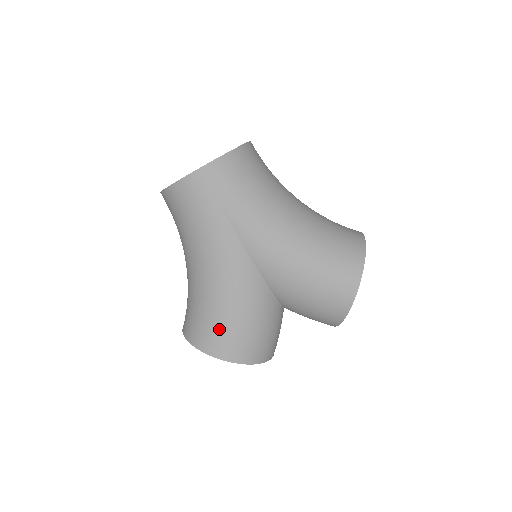
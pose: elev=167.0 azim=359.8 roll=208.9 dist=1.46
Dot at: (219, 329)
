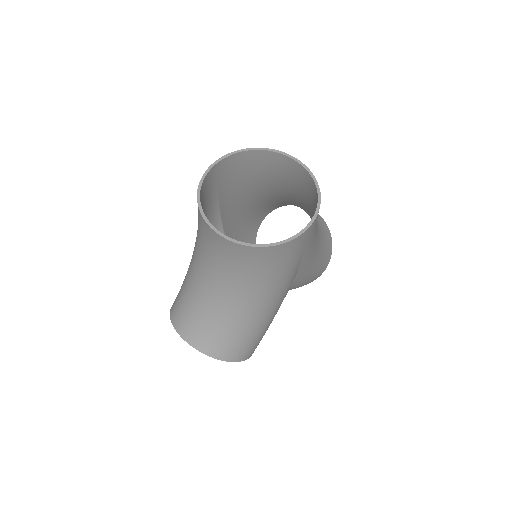
Dot at: (255, 340)
